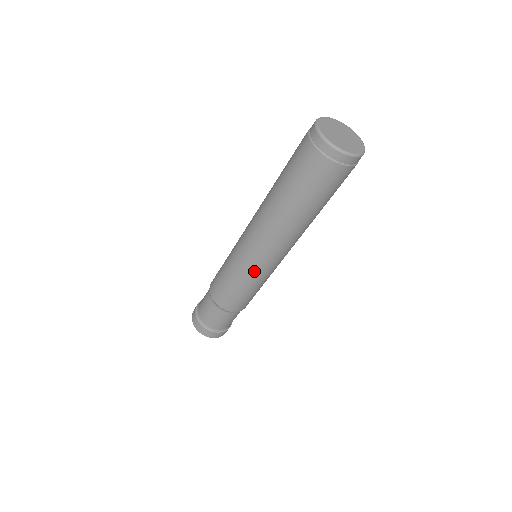
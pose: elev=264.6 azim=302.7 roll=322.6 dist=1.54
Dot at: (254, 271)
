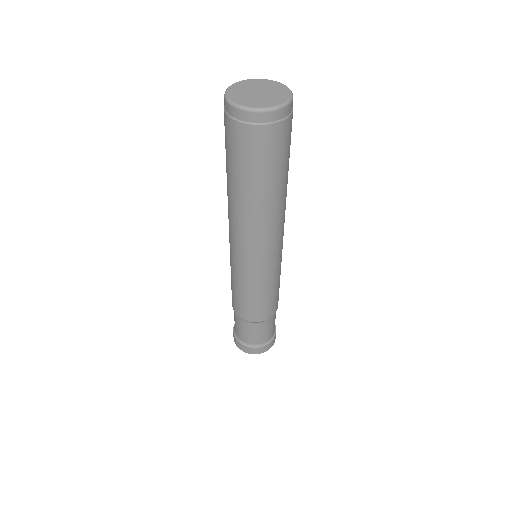
Dot at: (233, 263)
